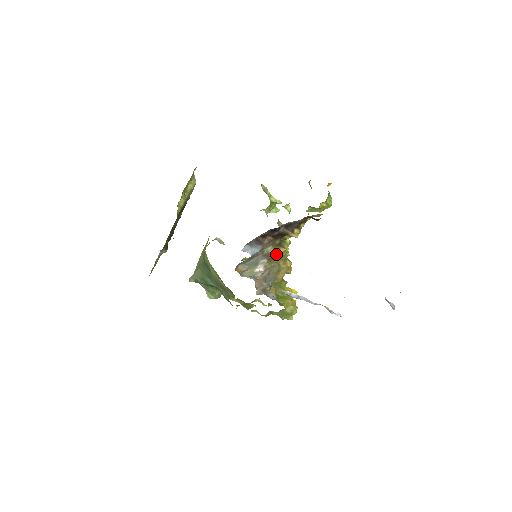
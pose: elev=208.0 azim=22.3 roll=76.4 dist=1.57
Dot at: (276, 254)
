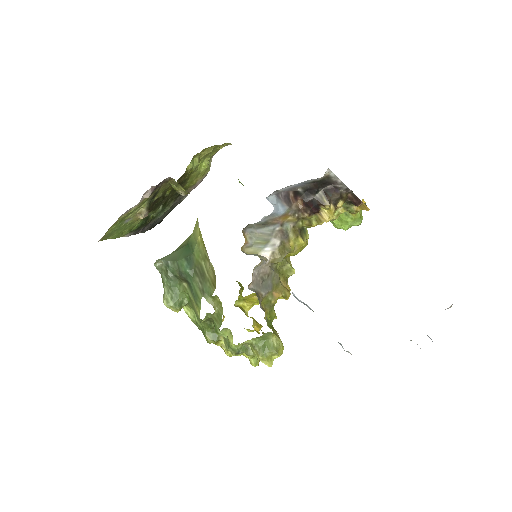
Dot at: (292, 241)
